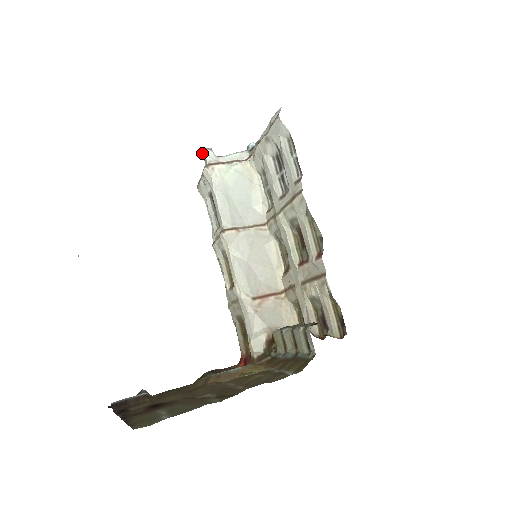
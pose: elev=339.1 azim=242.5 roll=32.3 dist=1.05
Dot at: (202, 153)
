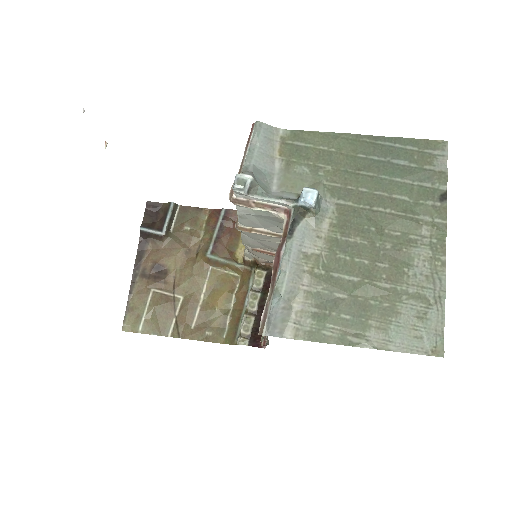
Dot at: occluded
